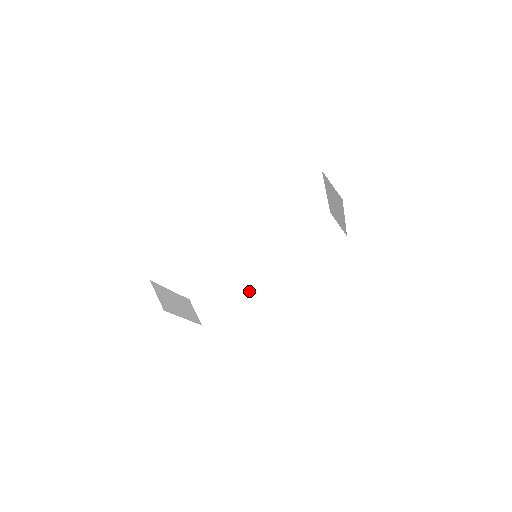
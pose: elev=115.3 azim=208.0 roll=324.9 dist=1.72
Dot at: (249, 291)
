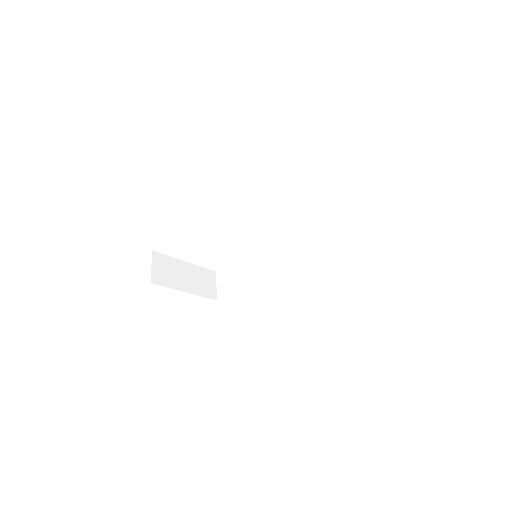
Dot at: (261, 284)
